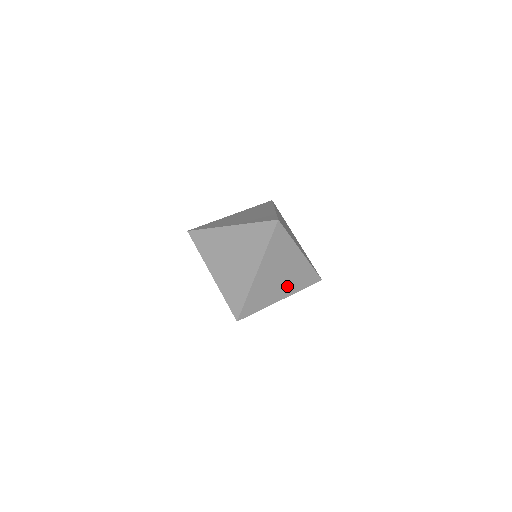
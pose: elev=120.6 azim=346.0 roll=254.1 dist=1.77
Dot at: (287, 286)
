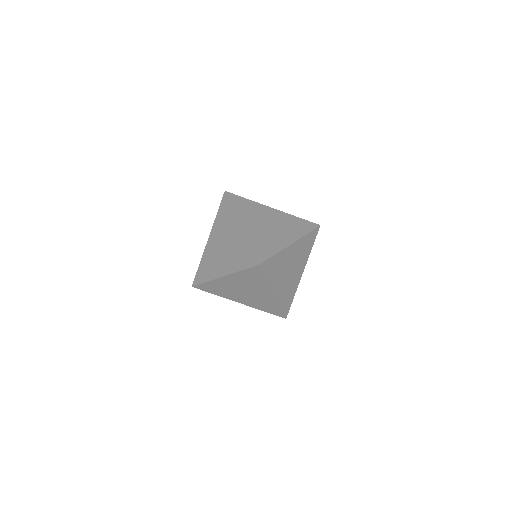
Dot at: (286, 233)
